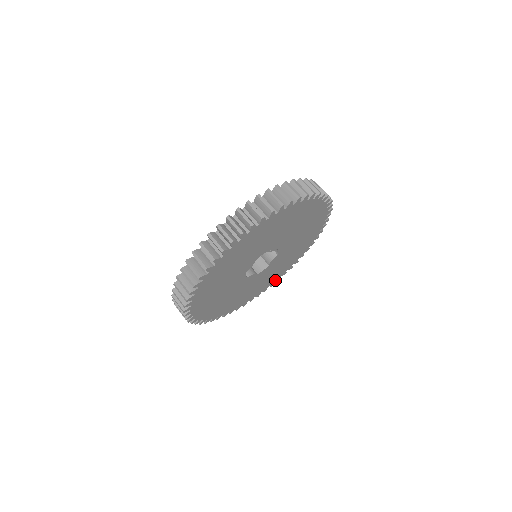
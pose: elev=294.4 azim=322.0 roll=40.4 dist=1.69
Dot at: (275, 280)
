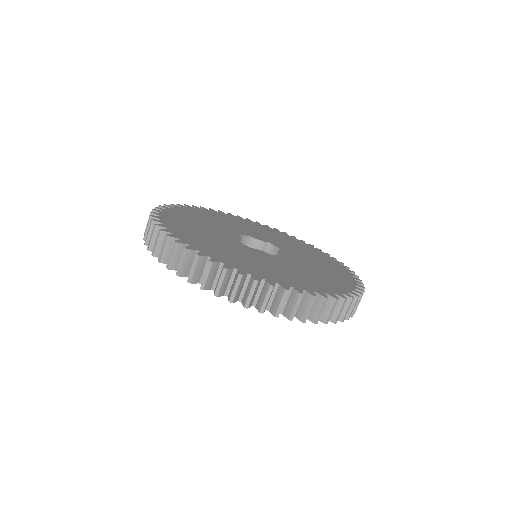
Dot at: occluded
